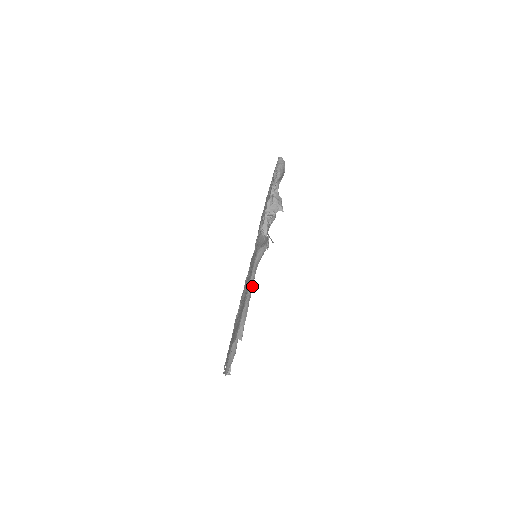
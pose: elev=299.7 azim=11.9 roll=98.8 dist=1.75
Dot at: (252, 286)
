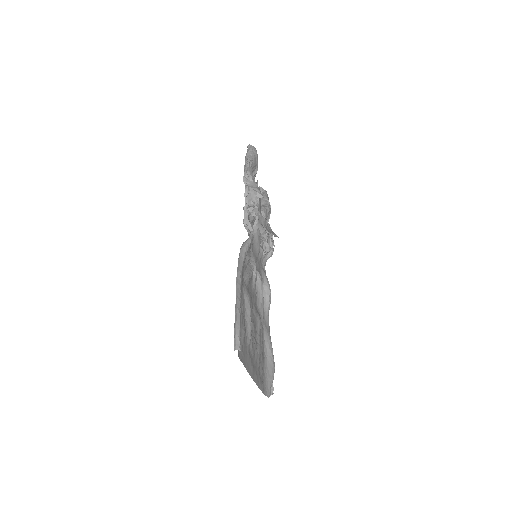
Dot at: (239, 286)
